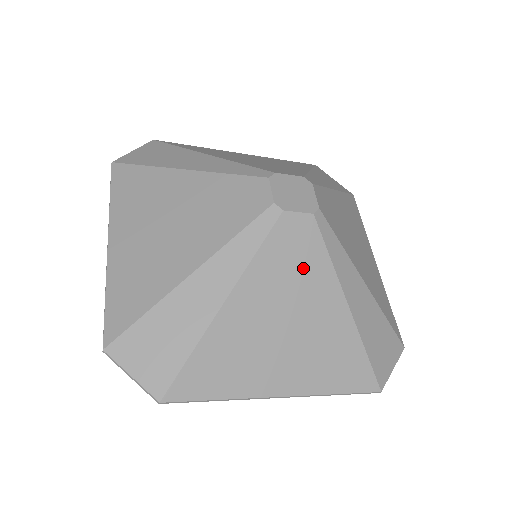
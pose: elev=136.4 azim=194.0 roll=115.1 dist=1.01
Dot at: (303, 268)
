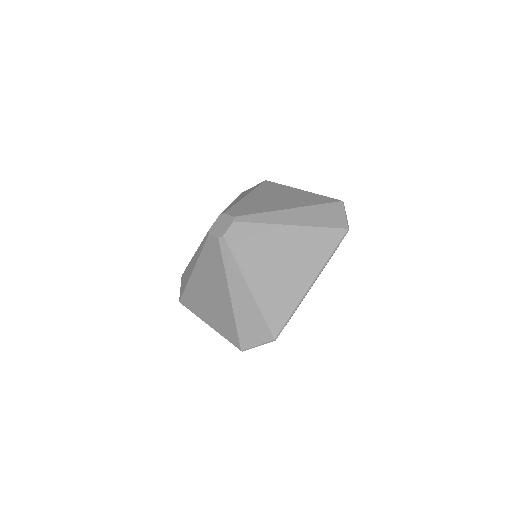
Dot at: (215, 265)
